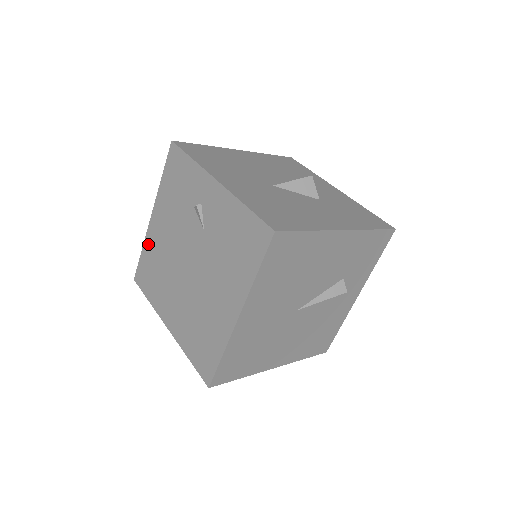
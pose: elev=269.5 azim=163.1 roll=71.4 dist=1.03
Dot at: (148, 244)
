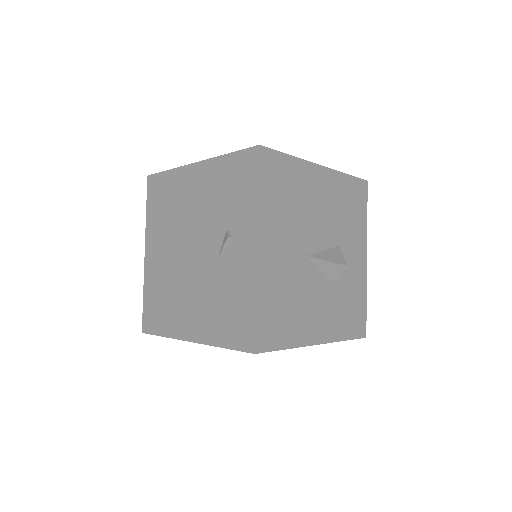
Dot at: (176, 177)
